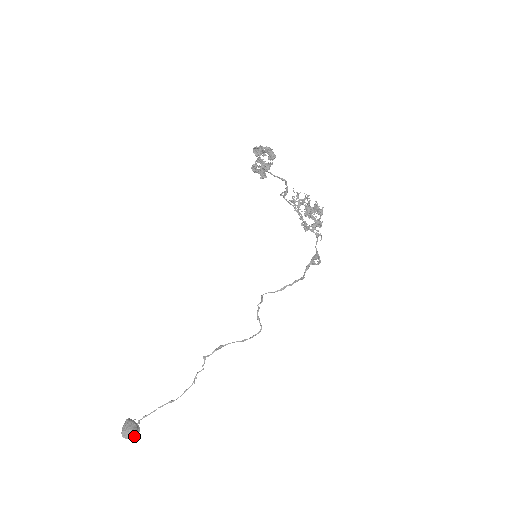
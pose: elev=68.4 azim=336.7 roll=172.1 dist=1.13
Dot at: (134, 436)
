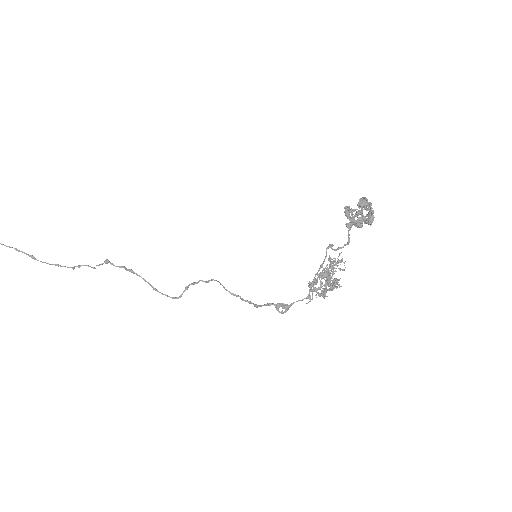
Dot at: out of frame
